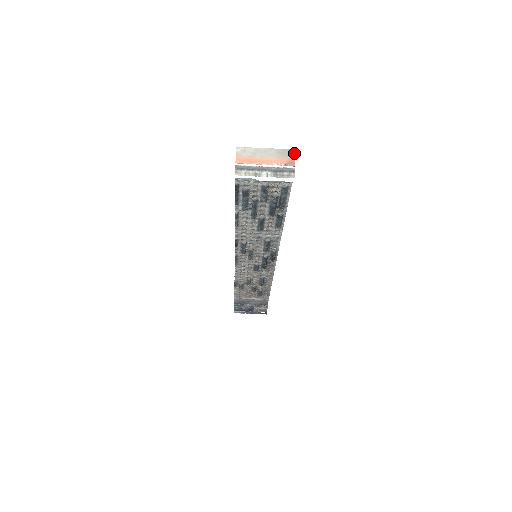
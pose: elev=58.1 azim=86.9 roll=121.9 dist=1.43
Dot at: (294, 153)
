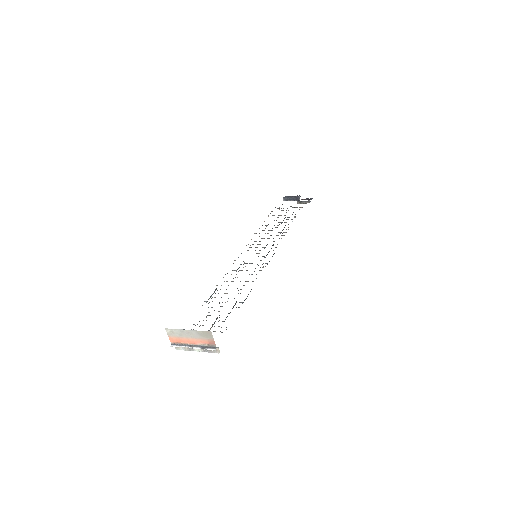
Dot at: (211, 335)
